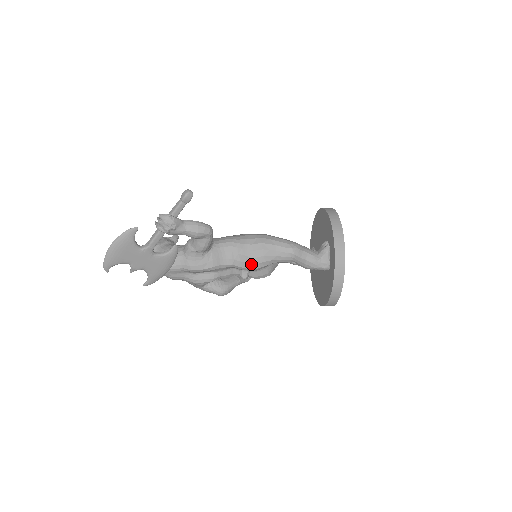
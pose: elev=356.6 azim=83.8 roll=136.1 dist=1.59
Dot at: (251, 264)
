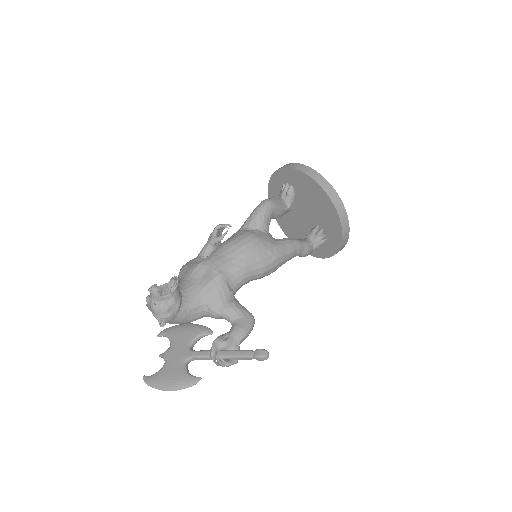
Dot at: occluded
